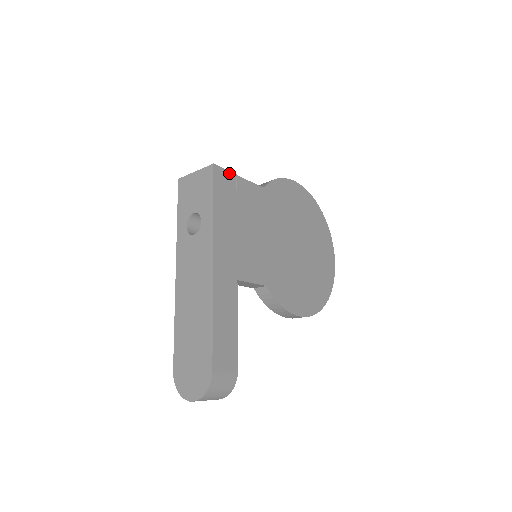
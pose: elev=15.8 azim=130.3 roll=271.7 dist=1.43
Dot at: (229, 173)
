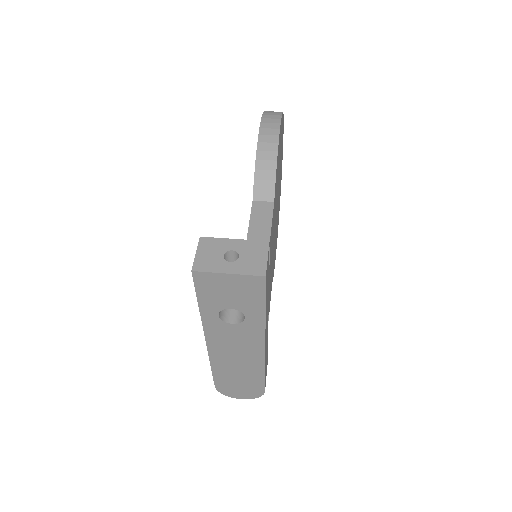
Dot at: (268, 254)
